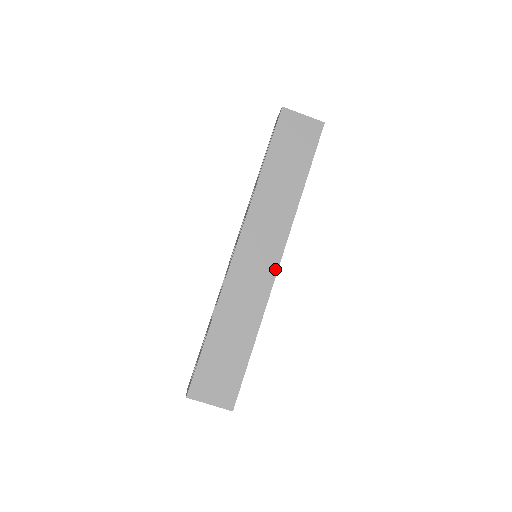
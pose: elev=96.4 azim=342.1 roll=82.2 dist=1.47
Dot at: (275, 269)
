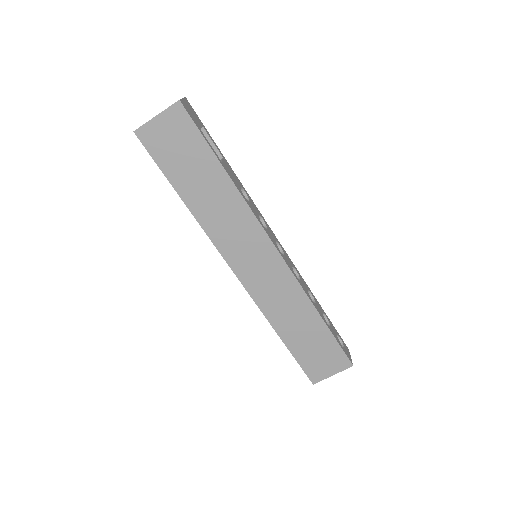
Dot at: (279, 258)
